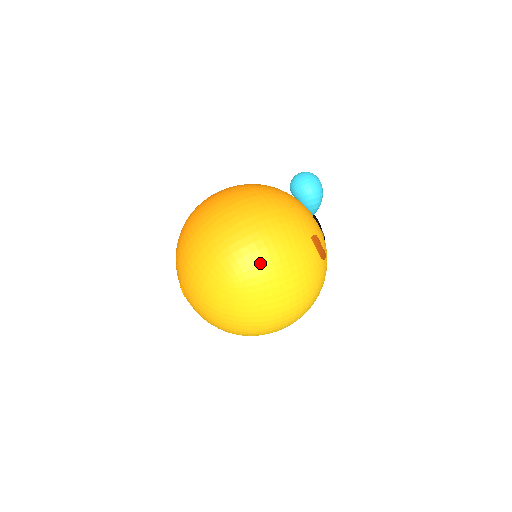
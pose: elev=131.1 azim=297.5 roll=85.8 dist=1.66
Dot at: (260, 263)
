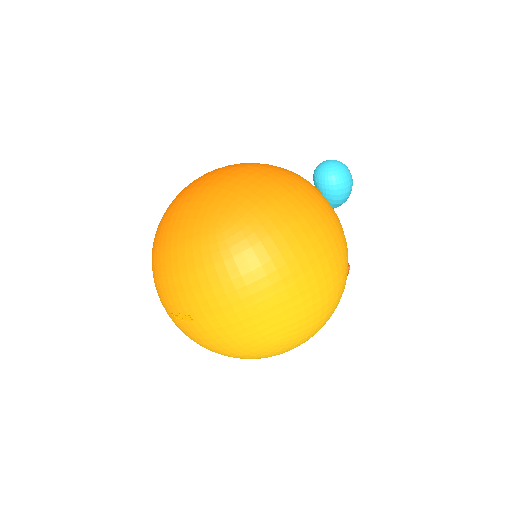
Dot at: (317, 320)
